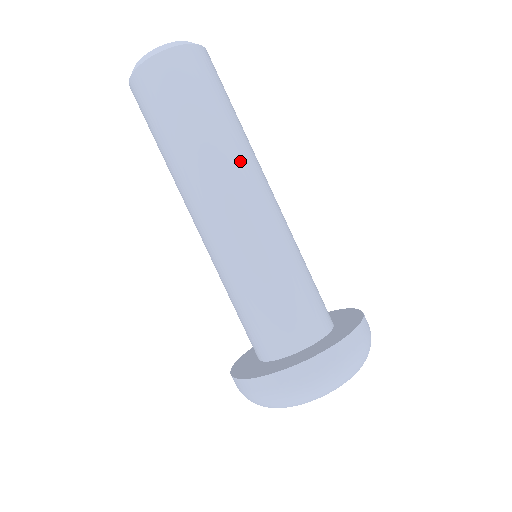
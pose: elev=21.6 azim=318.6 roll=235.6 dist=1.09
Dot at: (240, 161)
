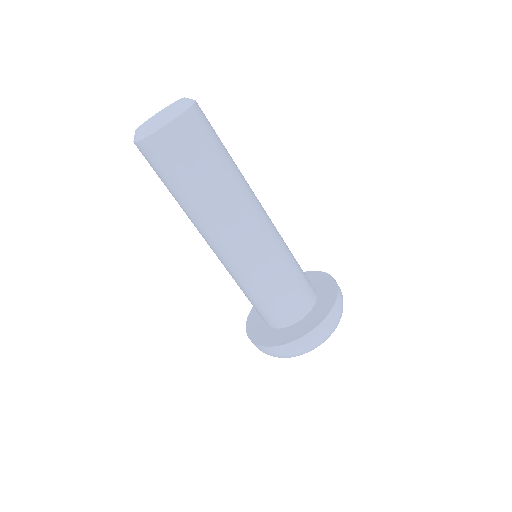
Dot at: (243, 198)
